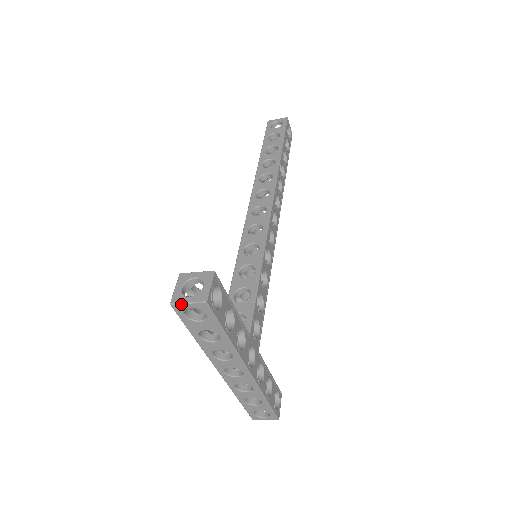
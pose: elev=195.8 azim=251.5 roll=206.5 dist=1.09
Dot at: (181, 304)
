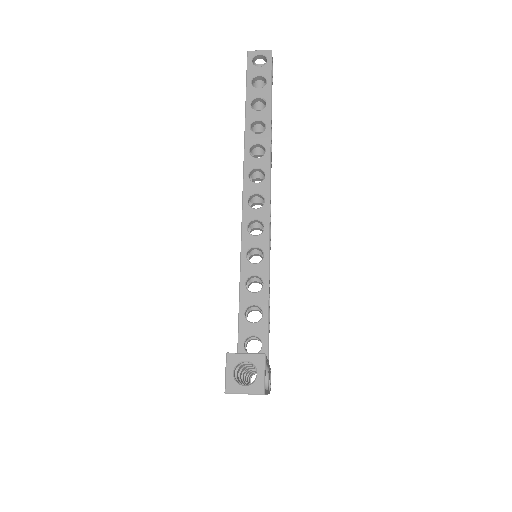
Dot at: occluded
